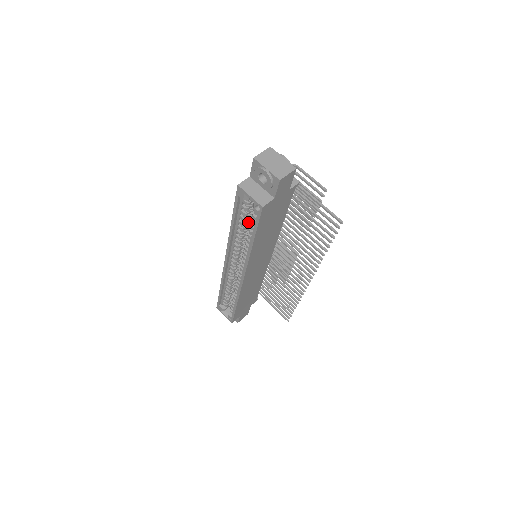
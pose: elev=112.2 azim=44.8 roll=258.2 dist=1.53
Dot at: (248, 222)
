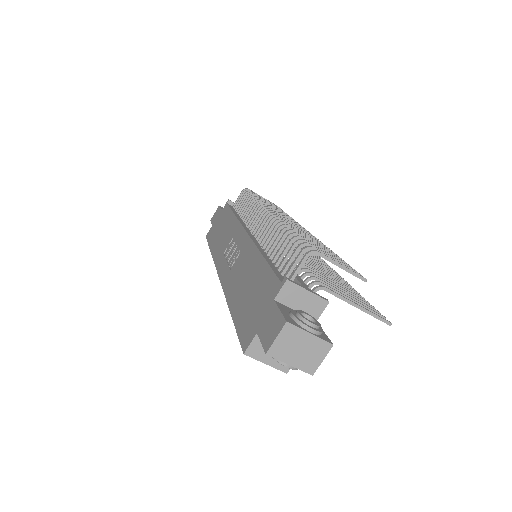
Dot at: occluded
